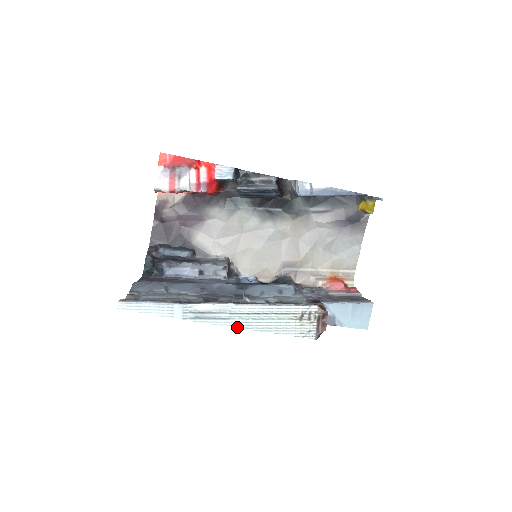
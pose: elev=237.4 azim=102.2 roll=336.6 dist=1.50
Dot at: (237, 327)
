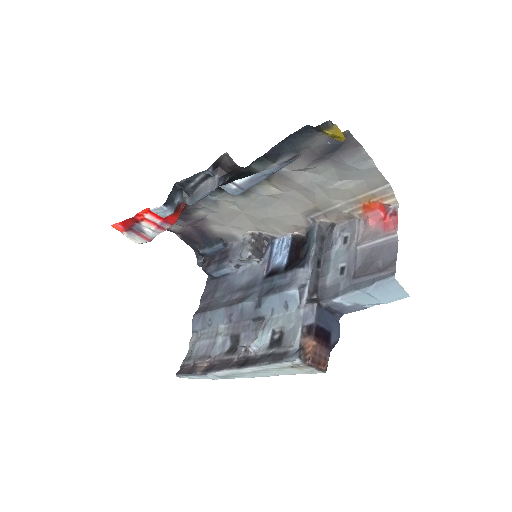
Dot at: occluded
